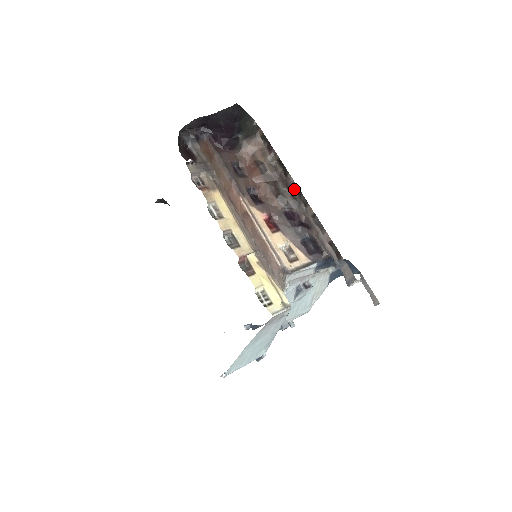
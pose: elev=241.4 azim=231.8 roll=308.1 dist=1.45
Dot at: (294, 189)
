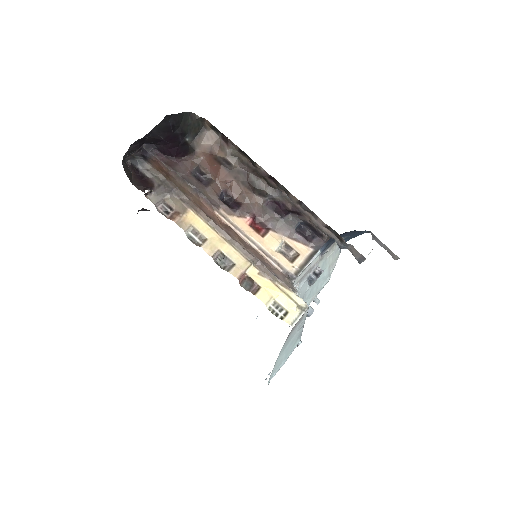
Dot at: (268, 178)
